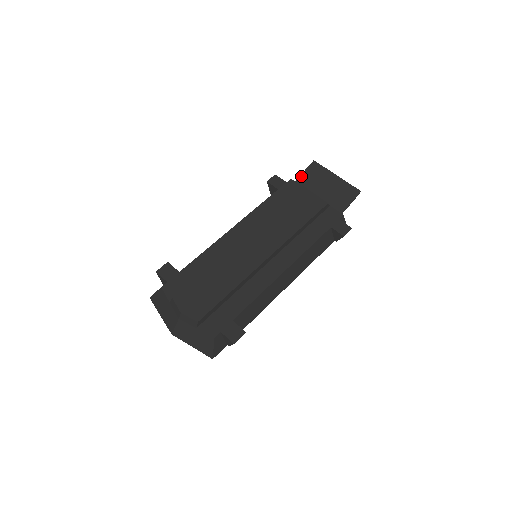
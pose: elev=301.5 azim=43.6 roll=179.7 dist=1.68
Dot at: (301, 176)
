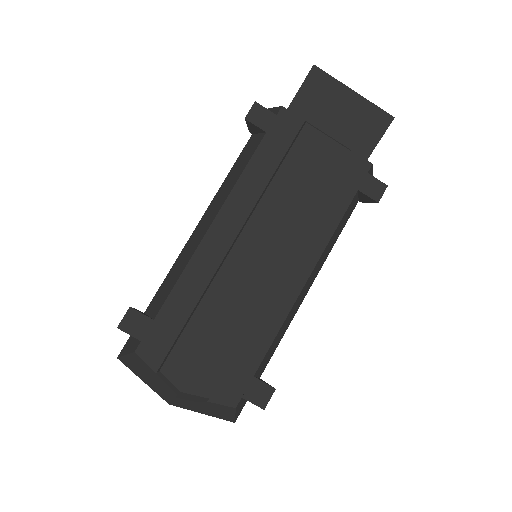
Dot at: (297, 97)
